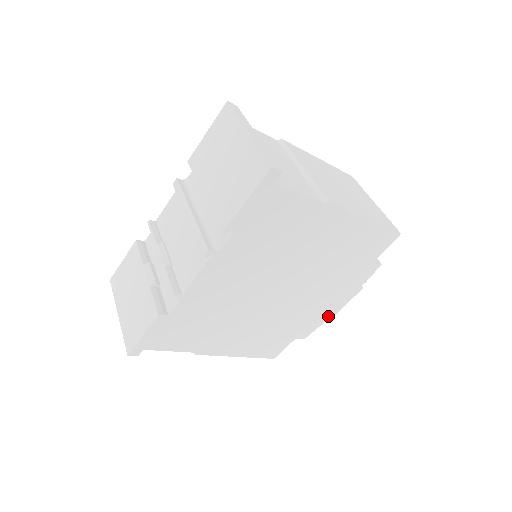
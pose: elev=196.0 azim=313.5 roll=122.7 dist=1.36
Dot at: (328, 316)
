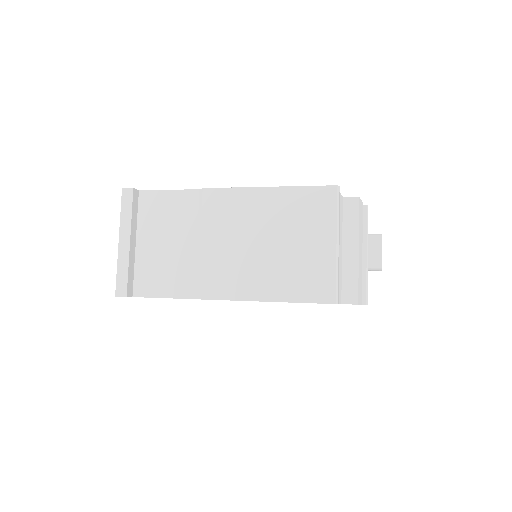
Dot at: occluded
